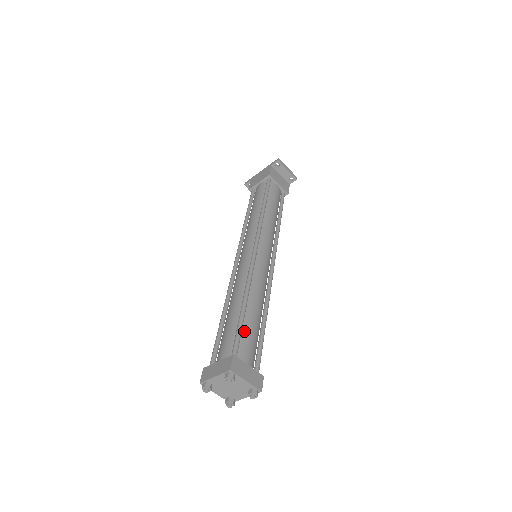
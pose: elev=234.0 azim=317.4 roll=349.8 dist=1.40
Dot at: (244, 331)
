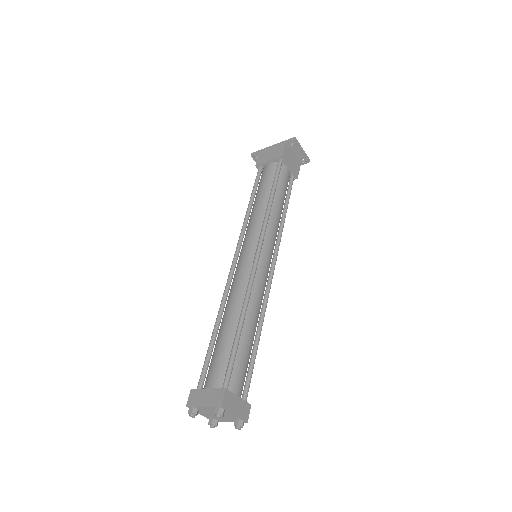
Dot at: (237, 356)
